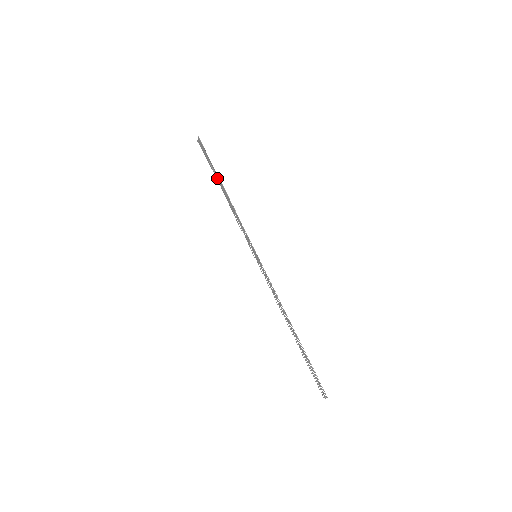
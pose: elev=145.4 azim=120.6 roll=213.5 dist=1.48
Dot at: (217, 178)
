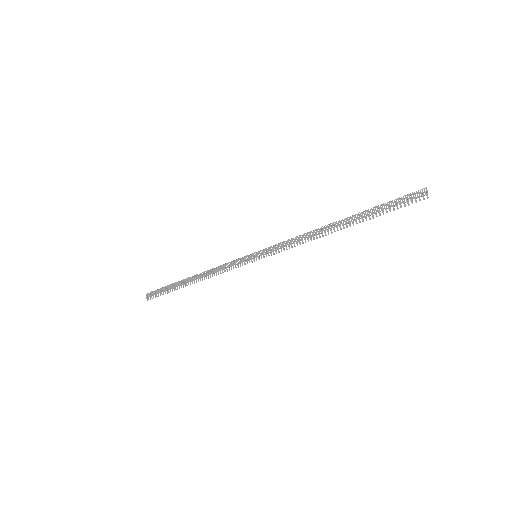
Dot at: (180, 285)
